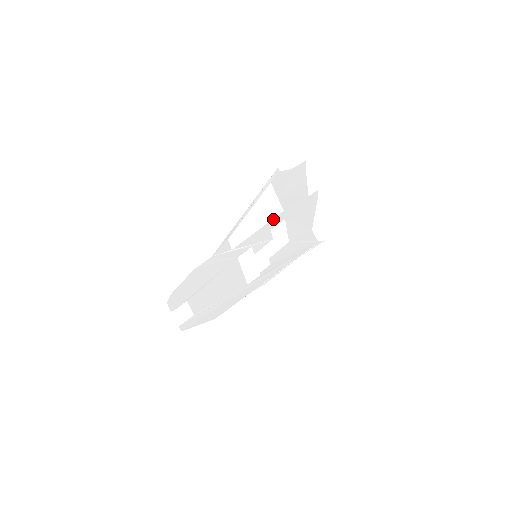
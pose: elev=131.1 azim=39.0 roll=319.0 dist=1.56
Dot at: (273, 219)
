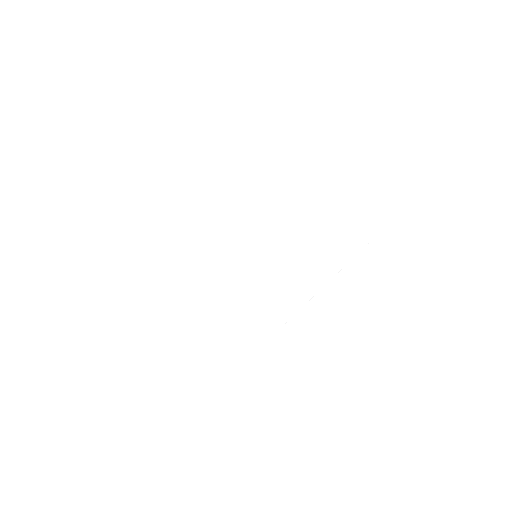
Dot at: (245, 203)
